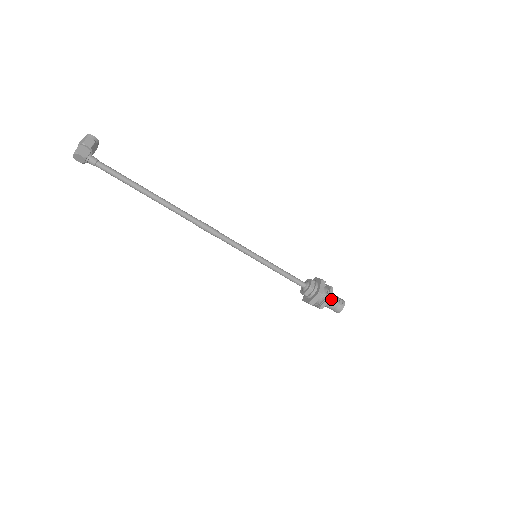
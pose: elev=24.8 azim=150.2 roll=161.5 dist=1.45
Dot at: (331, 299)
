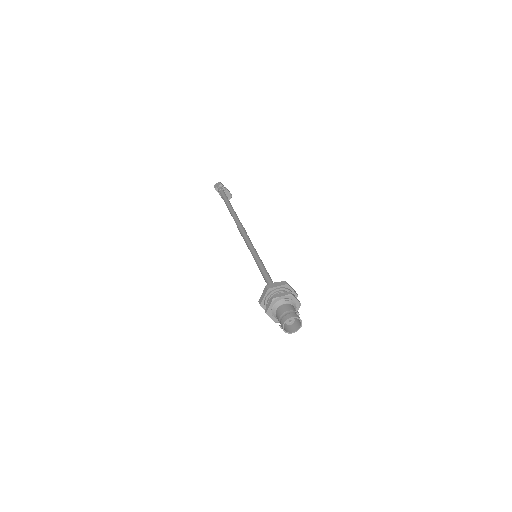
Dot at: (290, 304)
